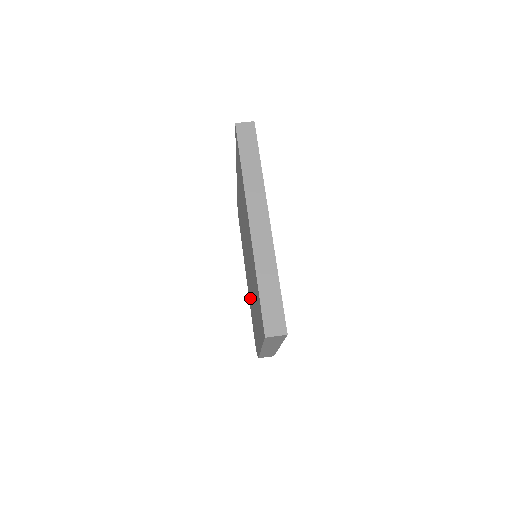
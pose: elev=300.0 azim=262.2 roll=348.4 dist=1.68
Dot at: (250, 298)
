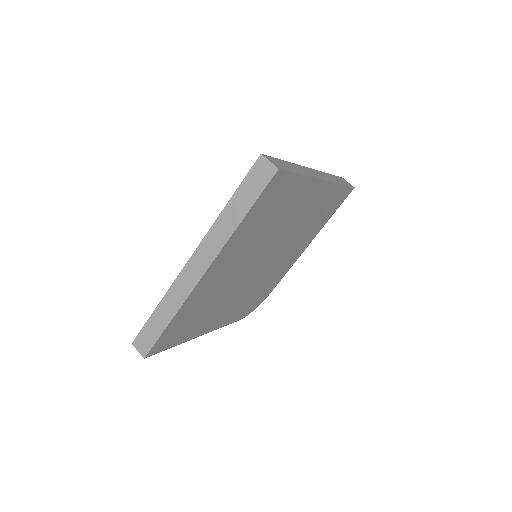
Dot at: occluded
